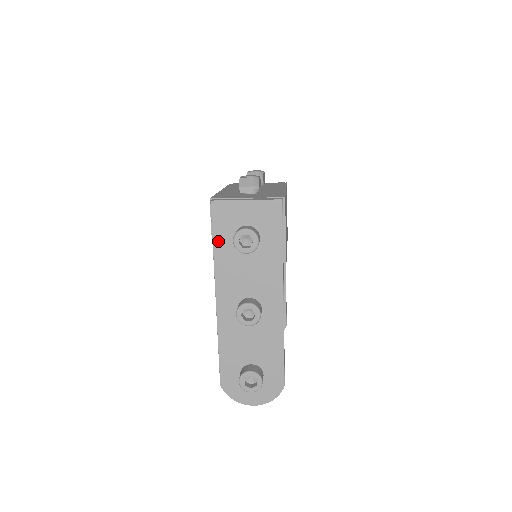
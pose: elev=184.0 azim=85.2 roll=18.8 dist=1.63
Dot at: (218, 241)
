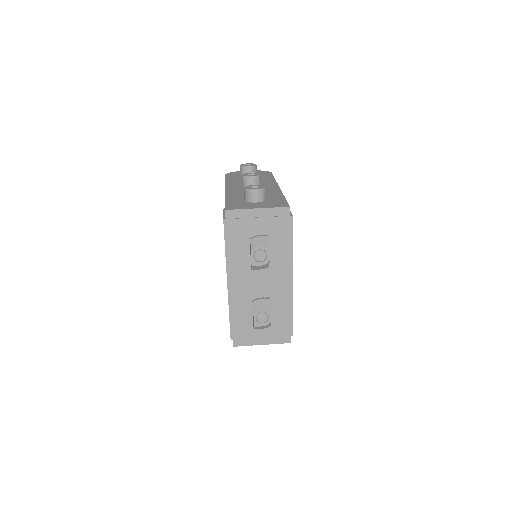
Dot at: occluded
